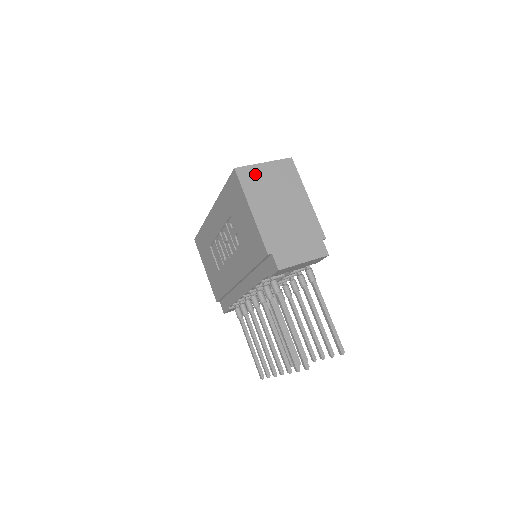
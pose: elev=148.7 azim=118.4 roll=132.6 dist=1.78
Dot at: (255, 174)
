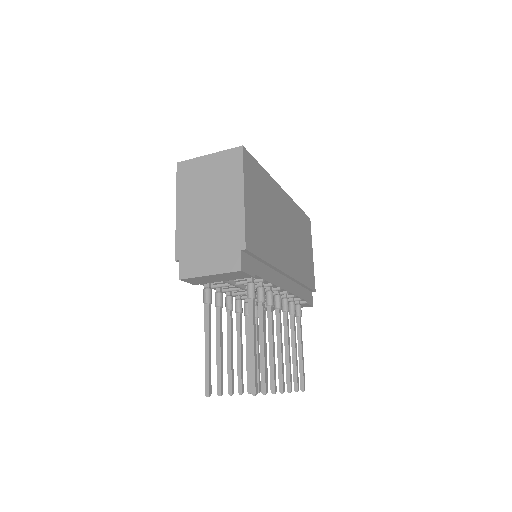
Dot at: (195, 169)
